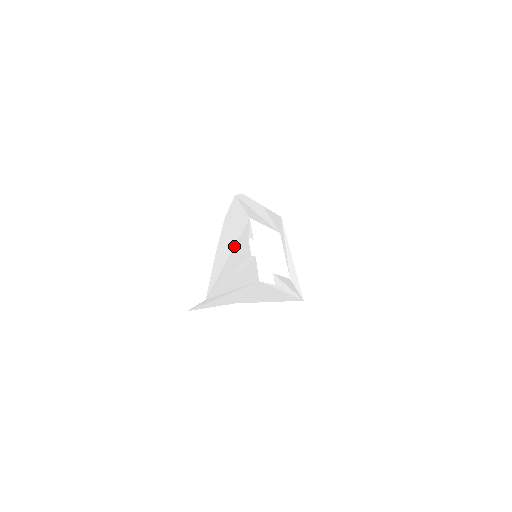
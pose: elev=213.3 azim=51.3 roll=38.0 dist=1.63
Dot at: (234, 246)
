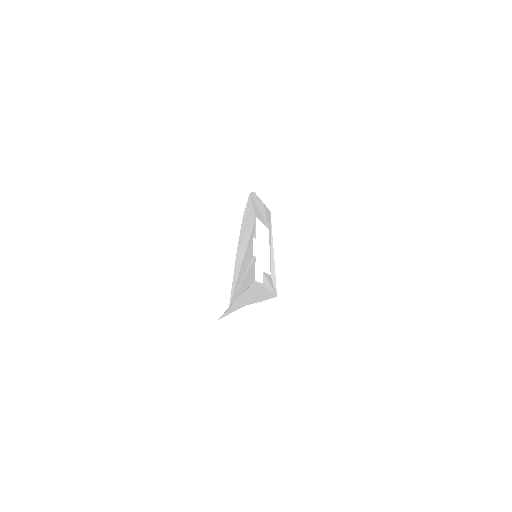
Dot at: (246, 248)
